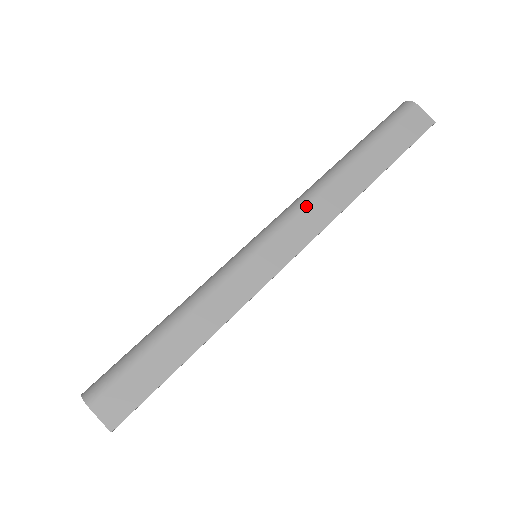
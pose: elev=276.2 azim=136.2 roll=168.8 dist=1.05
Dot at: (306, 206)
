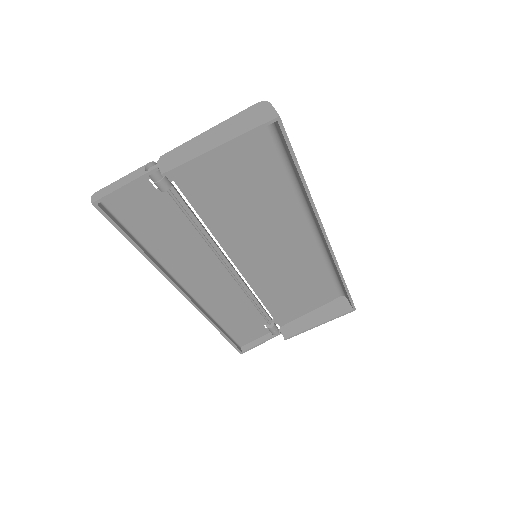
Dot at: occluded
